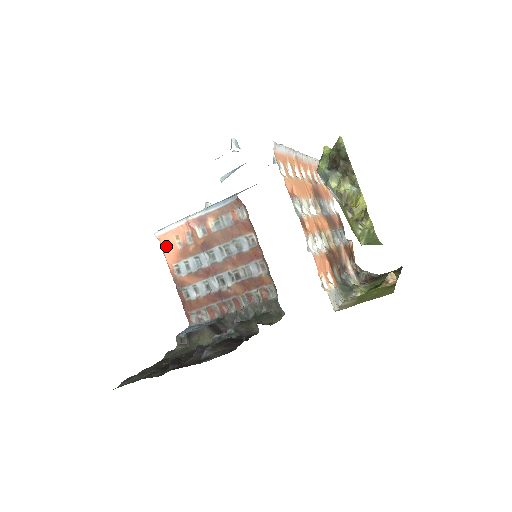
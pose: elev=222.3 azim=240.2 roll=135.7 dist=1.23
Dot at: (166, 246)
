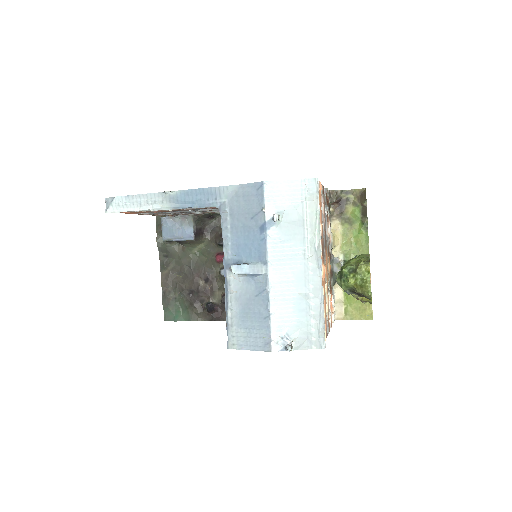
Dot at: occluded
